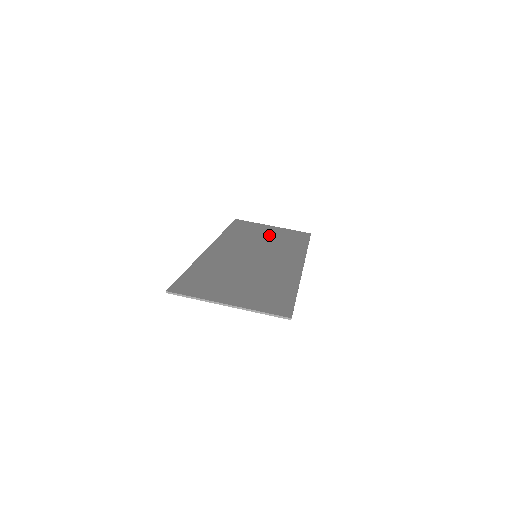
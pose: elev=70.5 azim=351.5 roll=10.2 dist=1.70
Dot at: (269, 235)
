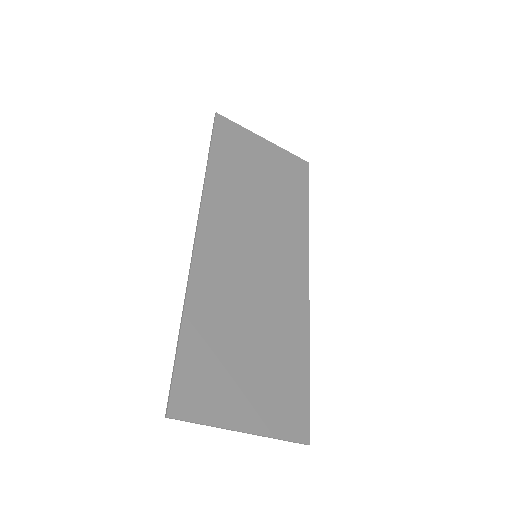
Dot at: (264, 176)
